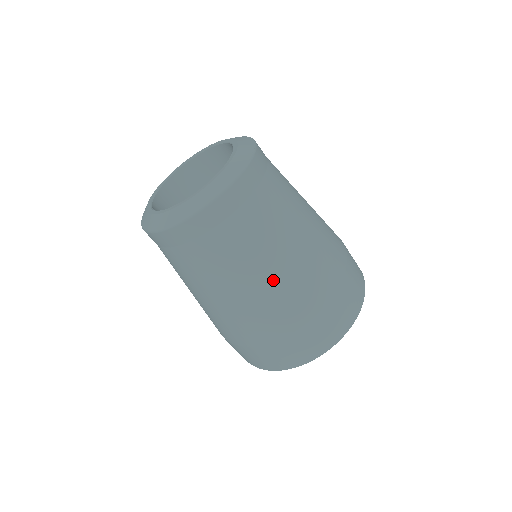
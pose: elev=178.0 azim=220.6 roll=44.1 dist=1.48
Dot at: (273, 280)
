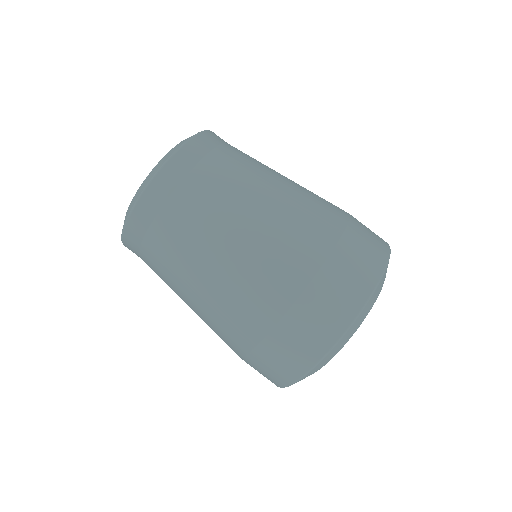
Dot at: (246, 243)
